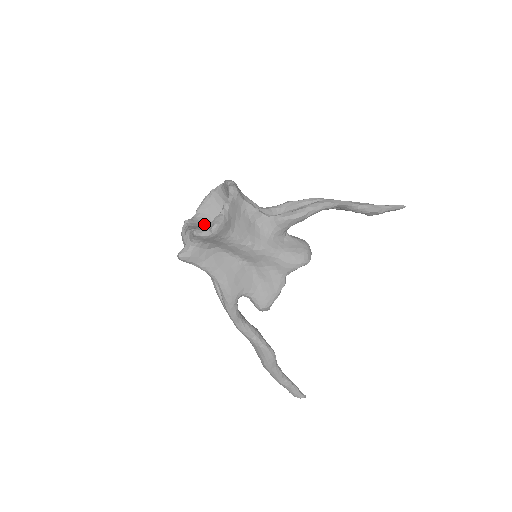
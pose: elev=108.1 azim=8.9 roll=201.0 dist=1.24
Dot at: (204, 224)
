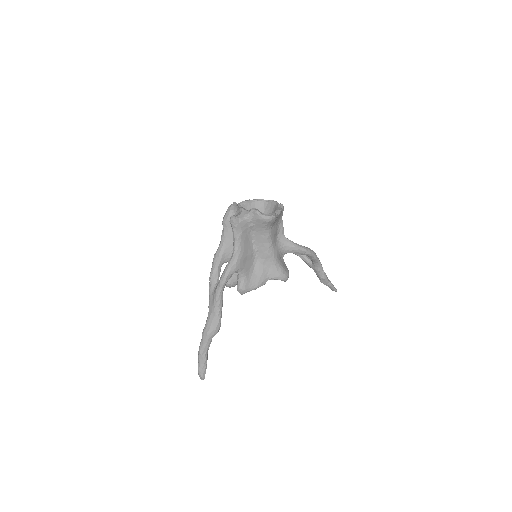
Dot at: occluded
